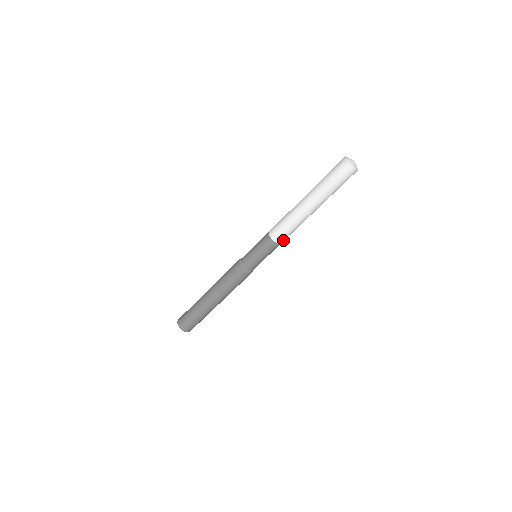
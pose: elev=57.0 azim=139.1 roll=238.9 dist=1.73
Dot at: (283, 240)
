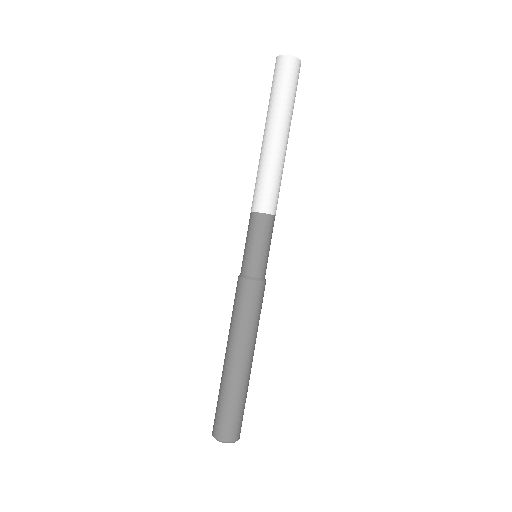
Dot at: (276, 207)
